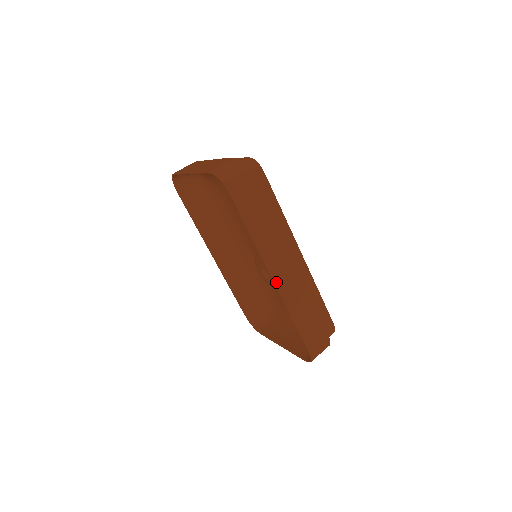
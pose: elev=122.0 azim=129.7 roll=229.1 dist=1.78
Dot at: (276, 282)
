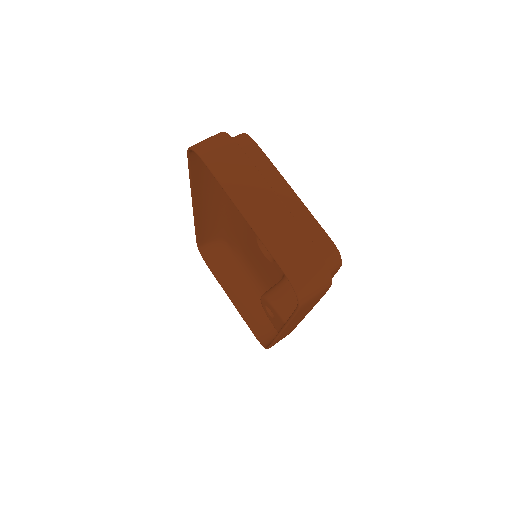
Dot at: (281, 334)
